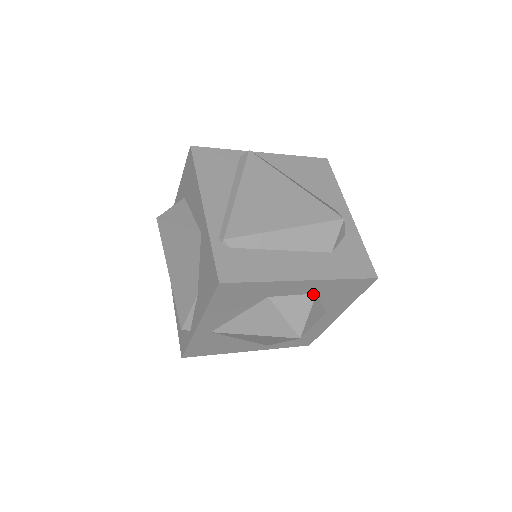
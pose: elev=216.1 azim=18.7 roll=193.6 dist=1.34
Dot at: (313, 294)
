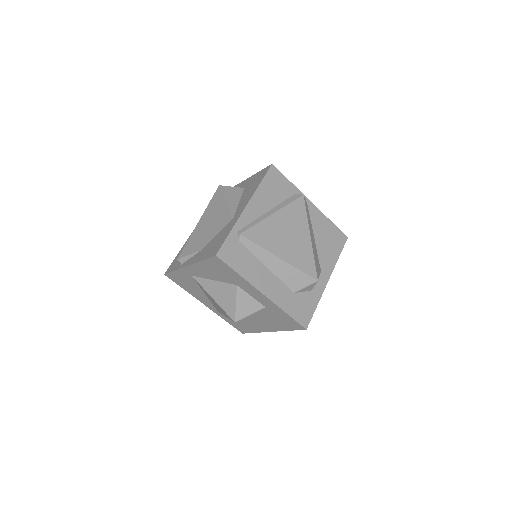
Dot at: (263, 306)
